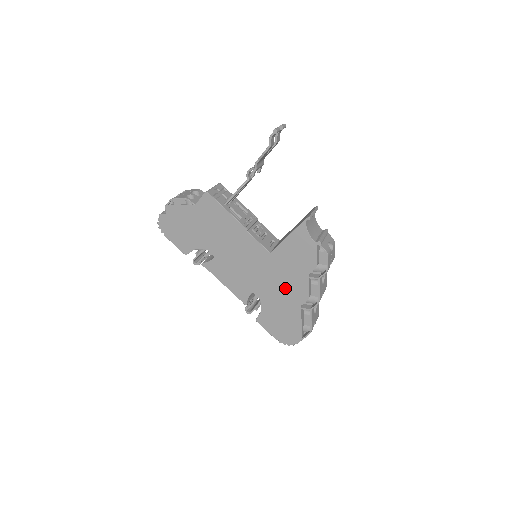
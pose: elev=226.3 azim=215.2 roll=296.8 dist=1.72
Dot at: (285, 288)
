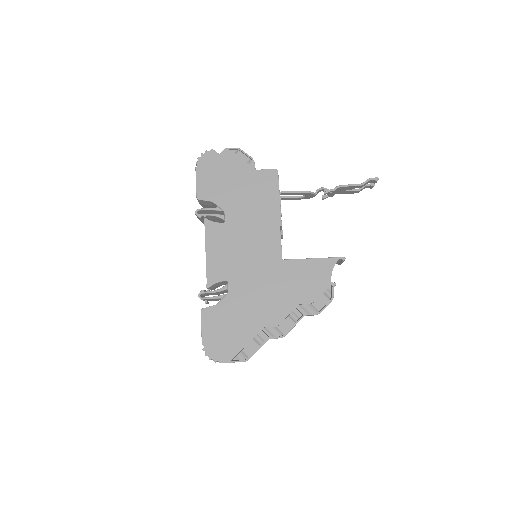
Dot at: (264, 300)
